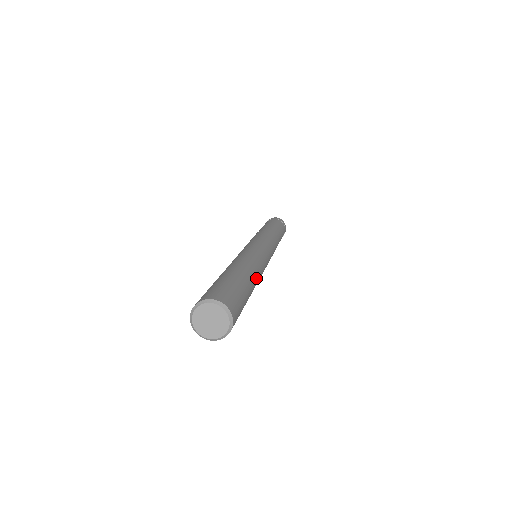
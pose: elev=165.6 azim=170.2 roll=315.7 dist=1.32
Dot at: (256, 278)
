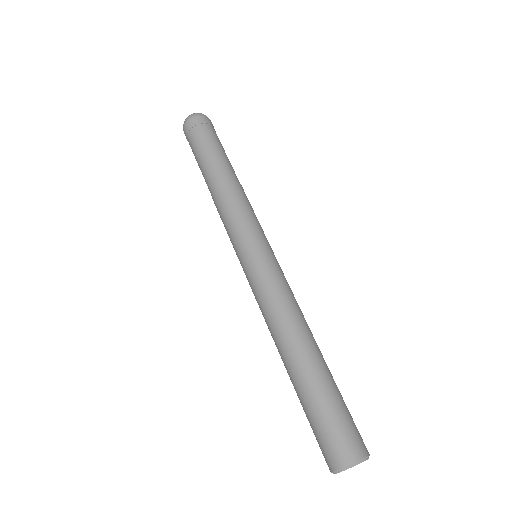
Dot at: occluded
